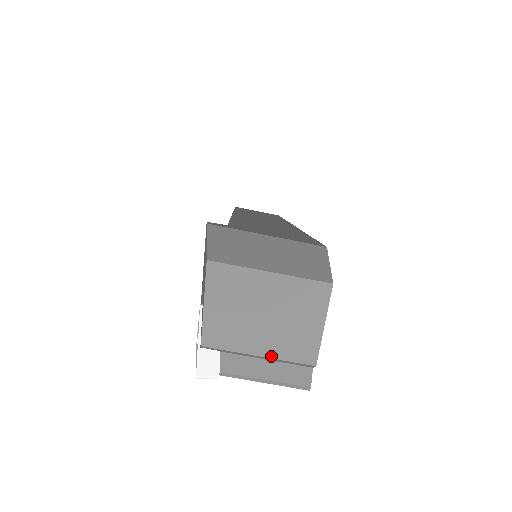
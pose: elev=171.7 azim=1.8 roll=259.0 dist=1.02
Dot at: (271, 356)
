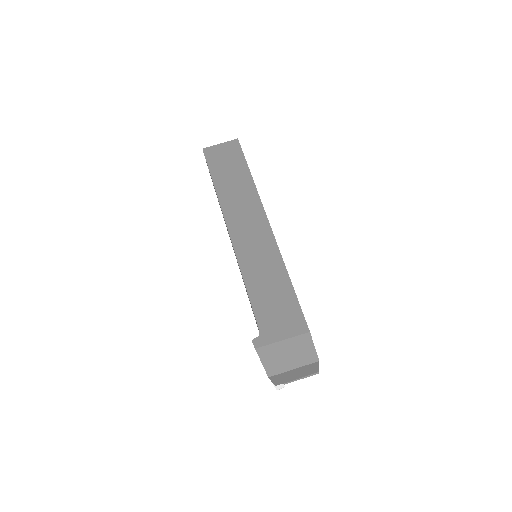
Dot at: occluded
